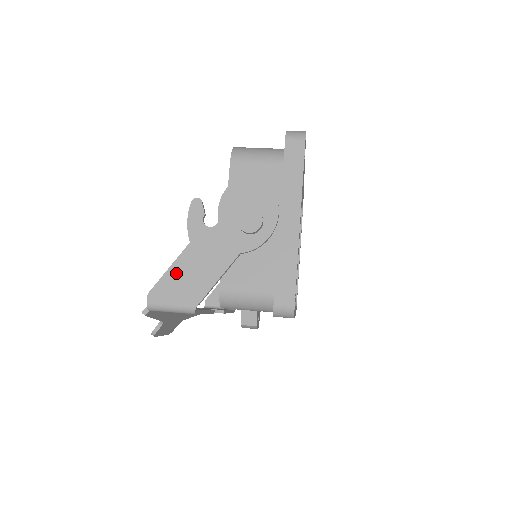
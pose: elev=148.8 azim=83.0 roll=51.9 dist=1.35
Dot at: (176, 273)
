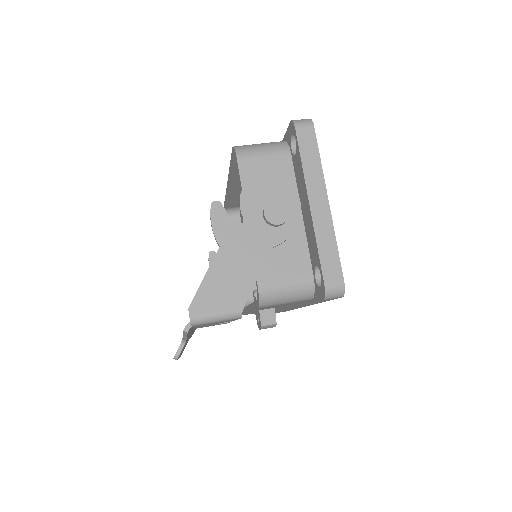
Dot at: (213, 280)
